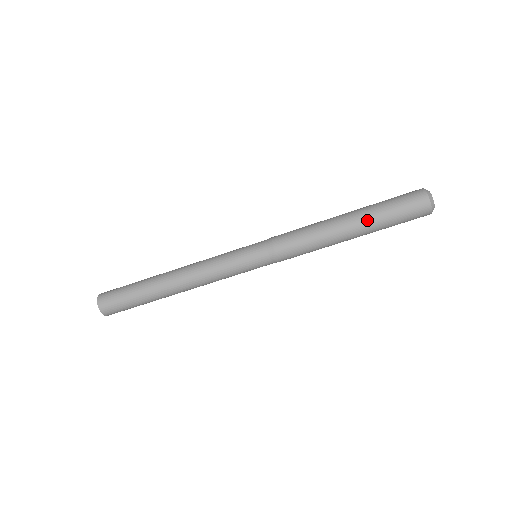
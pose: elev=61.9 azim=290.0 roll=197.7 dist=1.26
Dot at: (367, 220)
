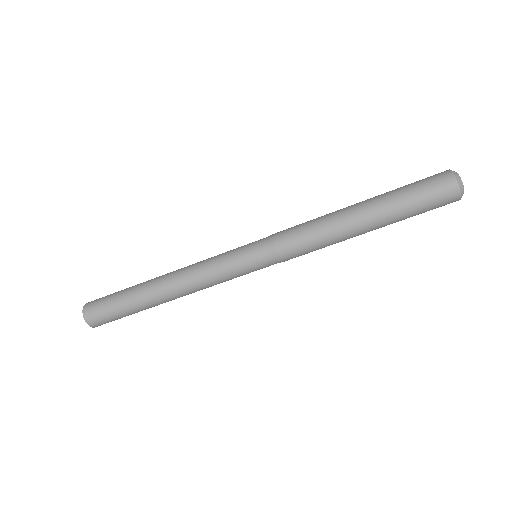
Dot at: (384, 212)
